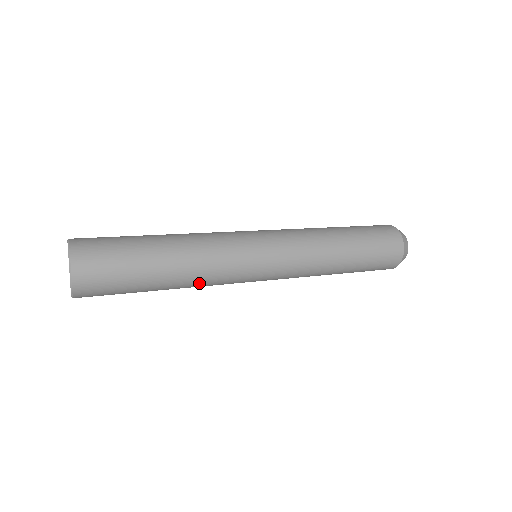
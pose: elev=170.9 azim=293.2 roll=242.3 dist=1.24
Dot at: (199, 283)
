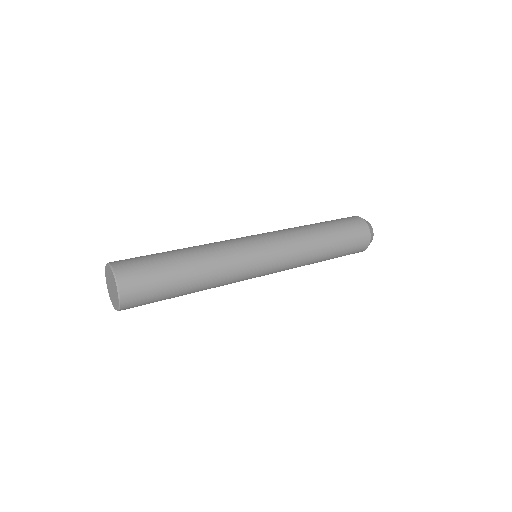
Dot at: (218, 278)
